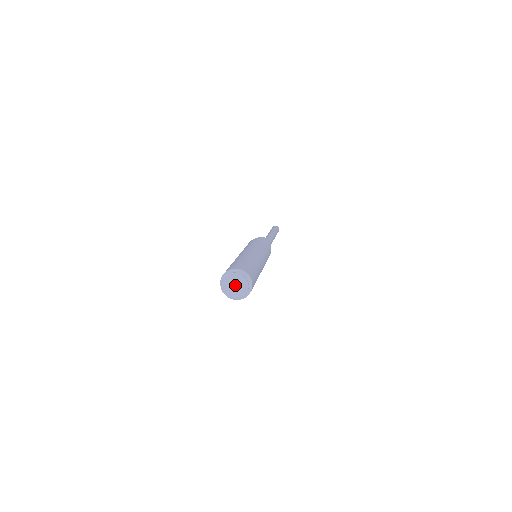
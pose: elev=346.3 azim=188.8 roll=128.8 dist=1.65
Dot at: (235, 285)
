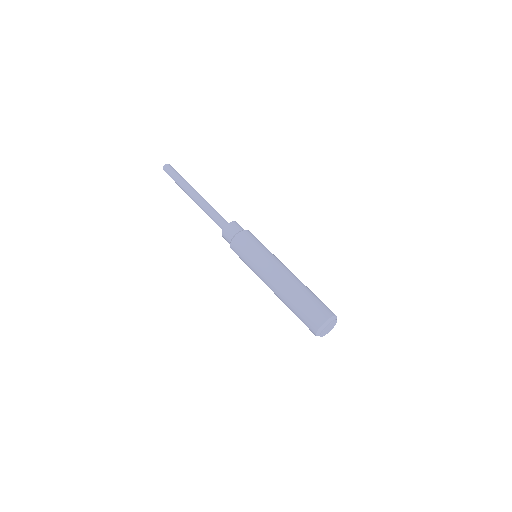
Dot at: (329, 328)
